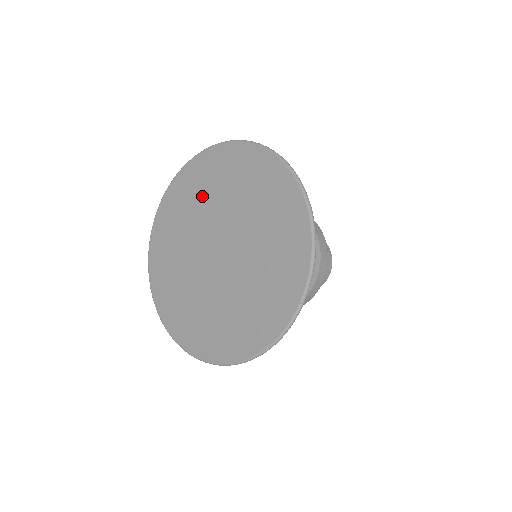
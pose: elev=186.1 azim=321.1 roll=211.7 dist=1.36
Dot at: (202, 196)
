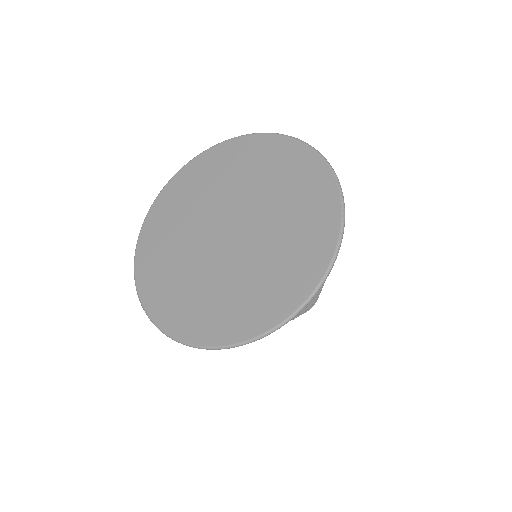
Dot at: (197, 195)
